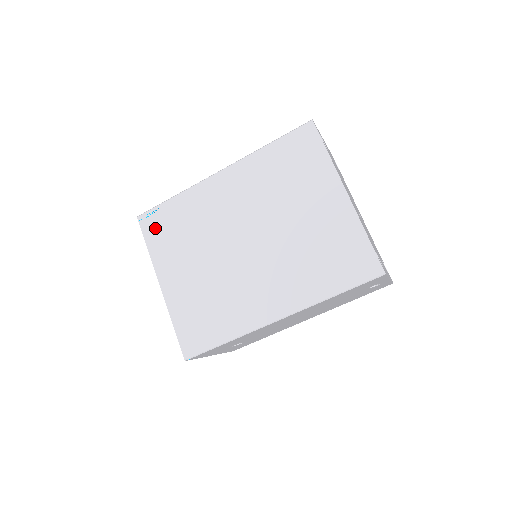
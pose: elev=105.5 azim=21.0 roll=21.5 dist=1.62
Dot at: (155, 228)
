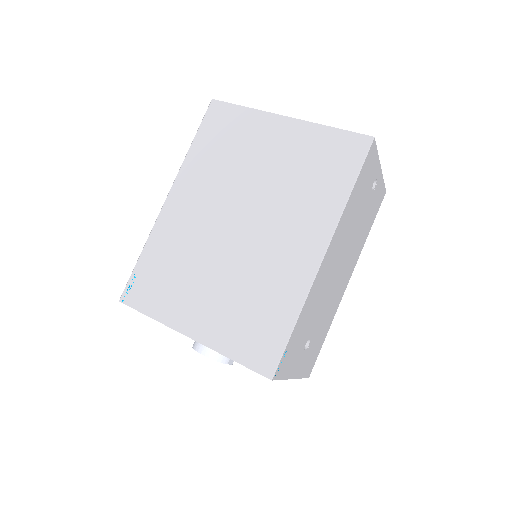
Dot at: (144, 294)
